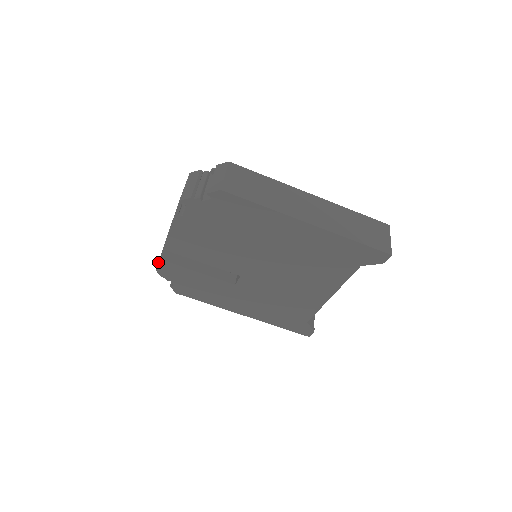
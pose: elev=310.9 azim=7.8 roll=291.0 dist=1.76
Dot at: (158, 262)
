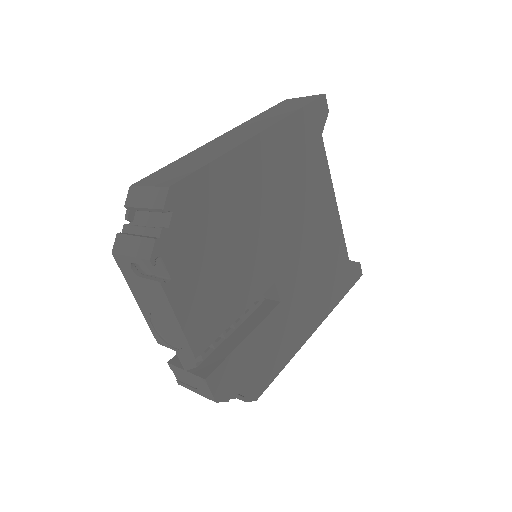
Dot at: (208, 386)
